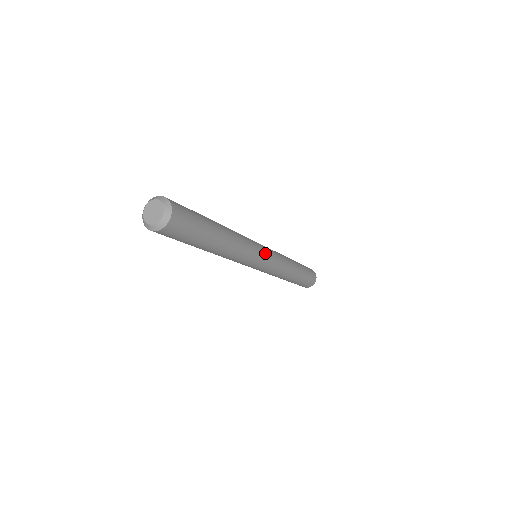
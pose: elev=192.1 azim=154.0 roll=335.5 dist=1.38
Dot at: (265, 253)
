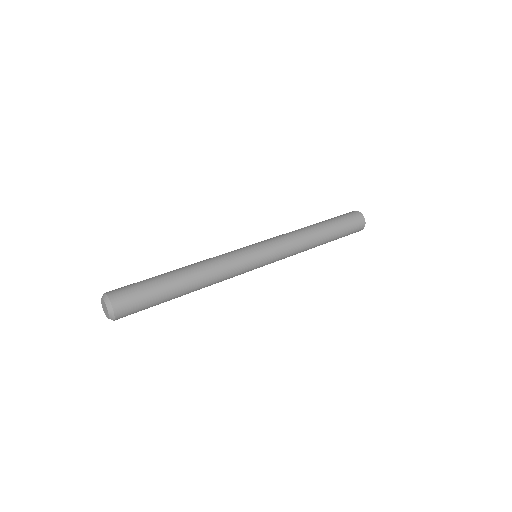
Dot at: (259, 265)
